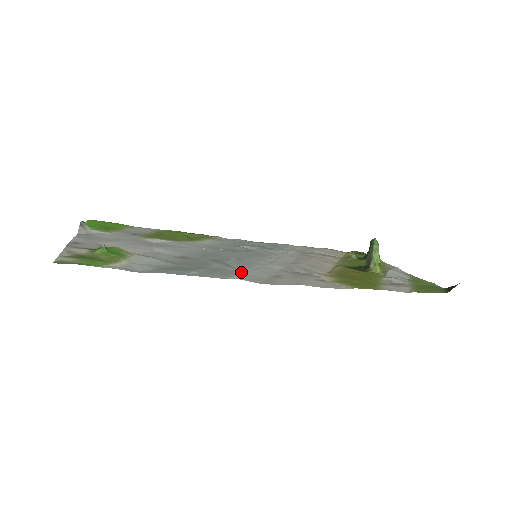
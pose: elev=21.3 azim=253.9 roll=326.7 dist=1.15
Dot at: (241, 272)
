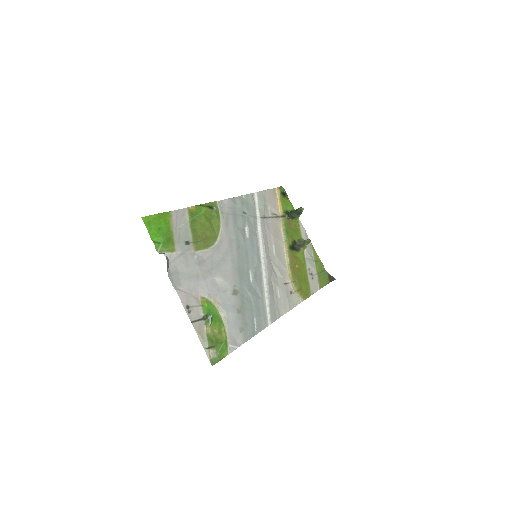
Dot at: (266, 305)
